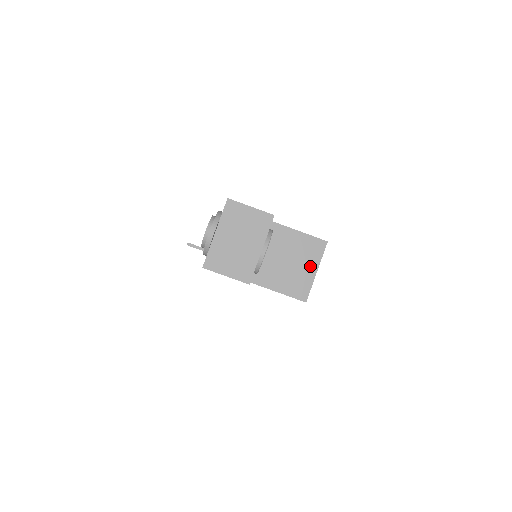
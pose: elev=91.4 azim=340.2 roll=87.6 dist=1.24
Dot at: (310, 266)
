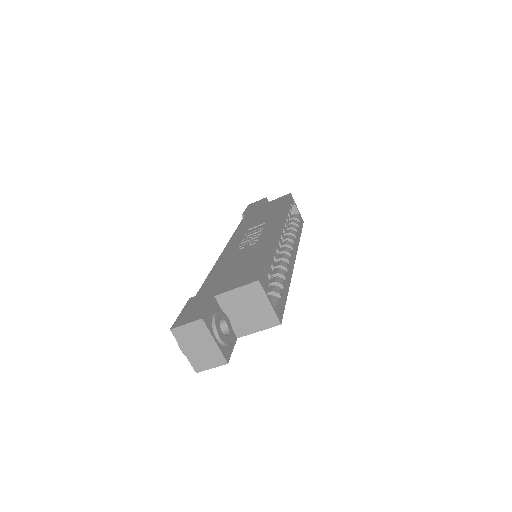
Dot at: (263, 303)
